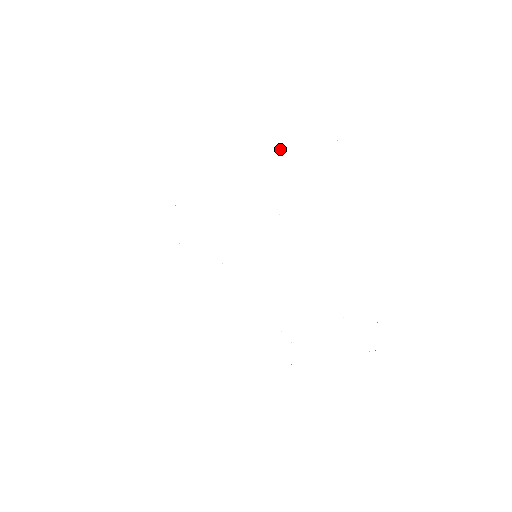
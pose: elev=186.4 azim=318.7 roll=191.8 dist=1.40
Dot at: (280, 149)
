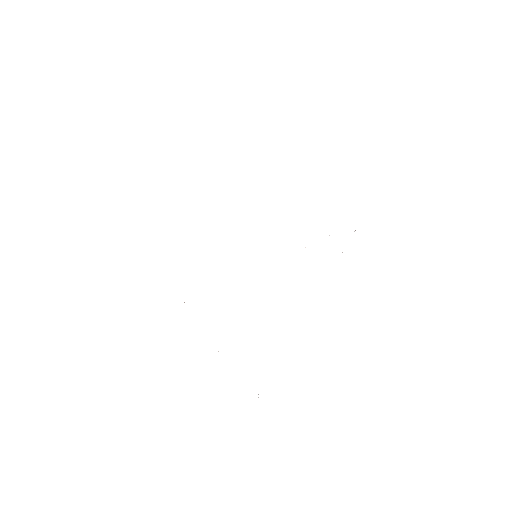
Dot at: occluded
